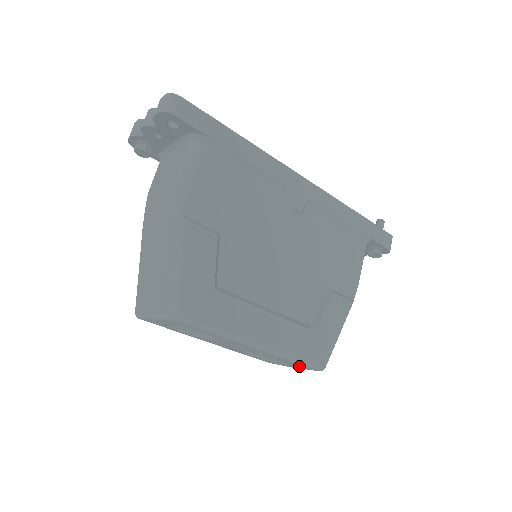
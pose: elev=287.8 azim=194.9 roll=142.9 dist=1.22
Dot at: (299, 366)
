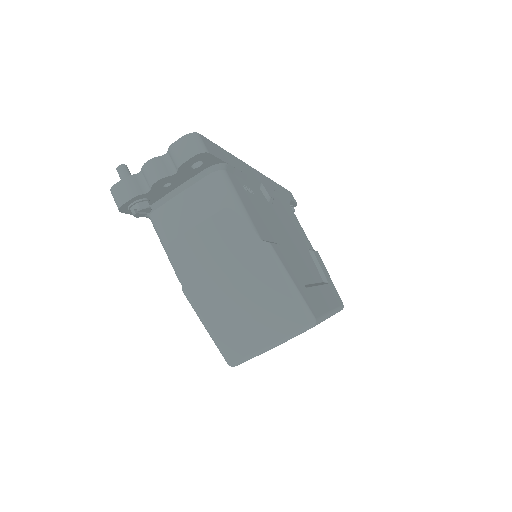
Dot at: occluded
